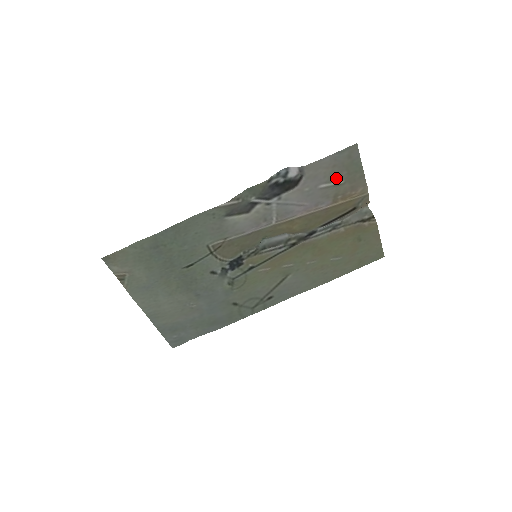
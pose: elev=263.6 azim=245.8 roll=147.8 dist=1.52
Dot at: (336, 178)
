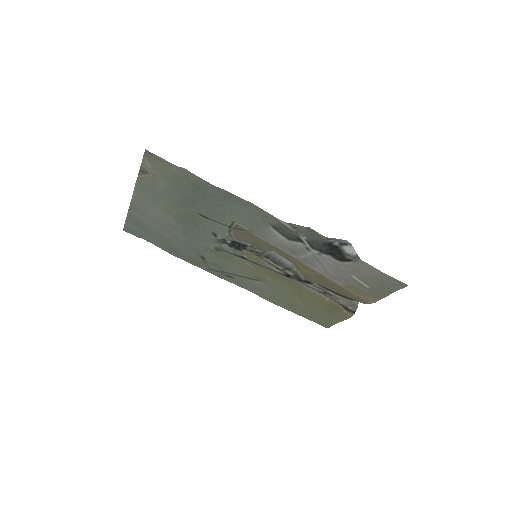
Dot at: (368, 282)
